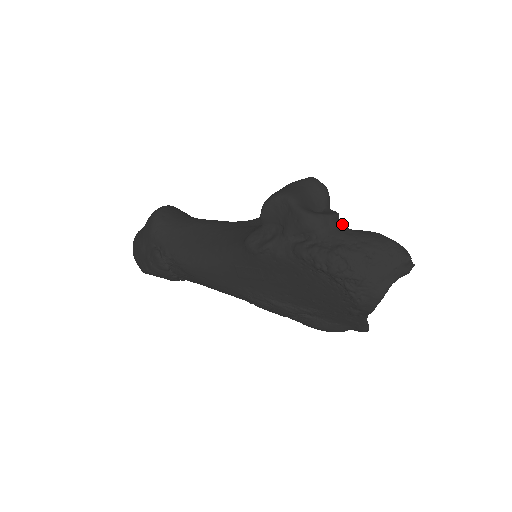
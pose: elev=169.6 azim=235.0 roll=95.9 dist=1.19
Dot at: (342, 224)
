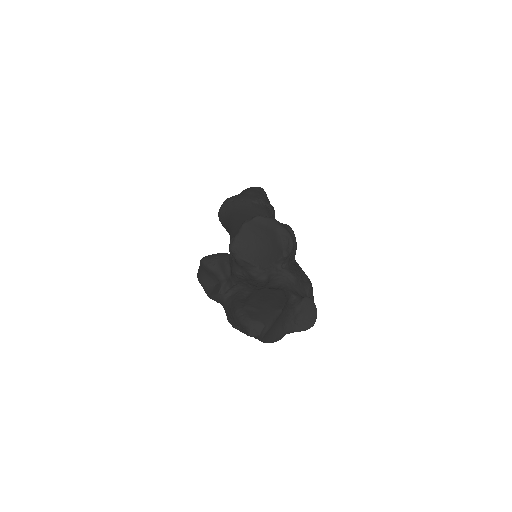
Dot at: (227, 295)
